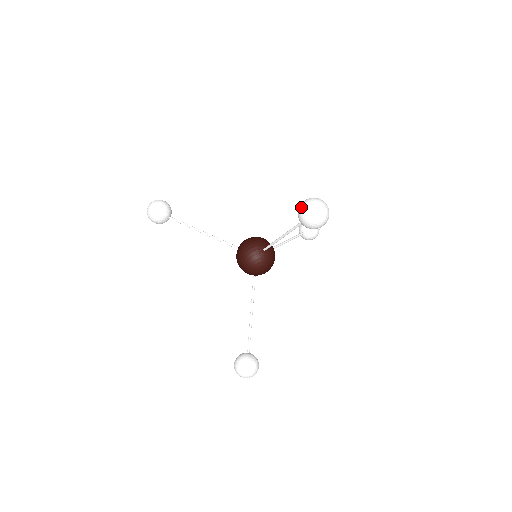
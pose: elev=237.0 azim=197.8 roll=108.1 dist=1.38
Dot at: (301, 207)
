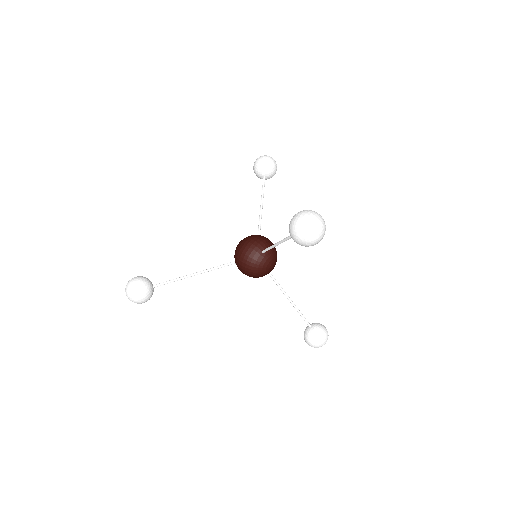
Dot at: (294, 237)
